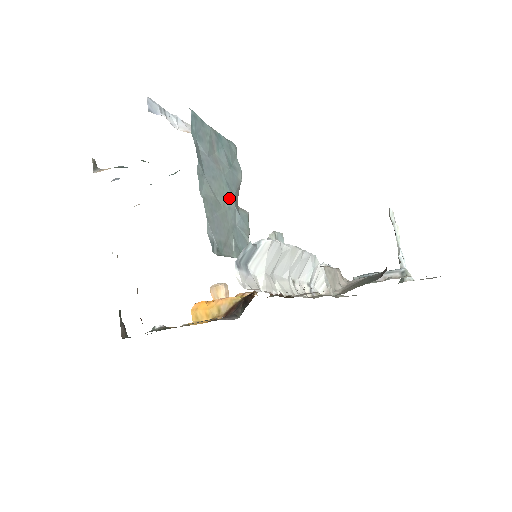
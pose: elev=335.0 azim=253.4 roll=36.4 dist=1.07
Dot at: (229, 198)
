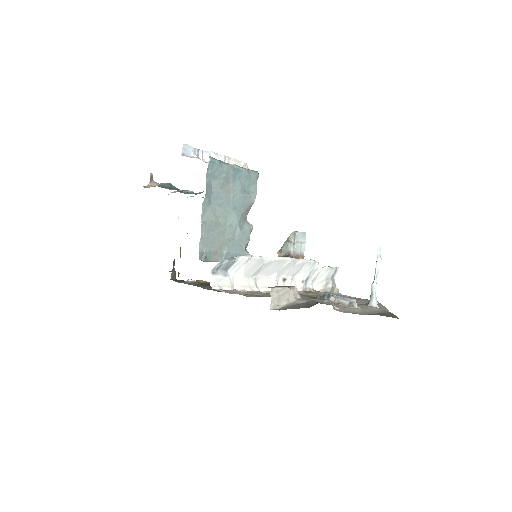
Dot at: (233, 218)
